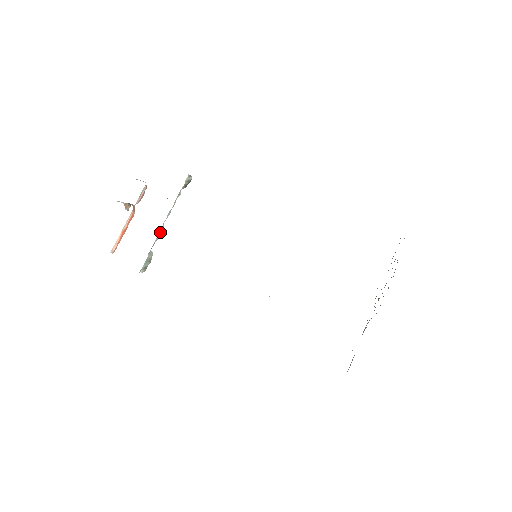
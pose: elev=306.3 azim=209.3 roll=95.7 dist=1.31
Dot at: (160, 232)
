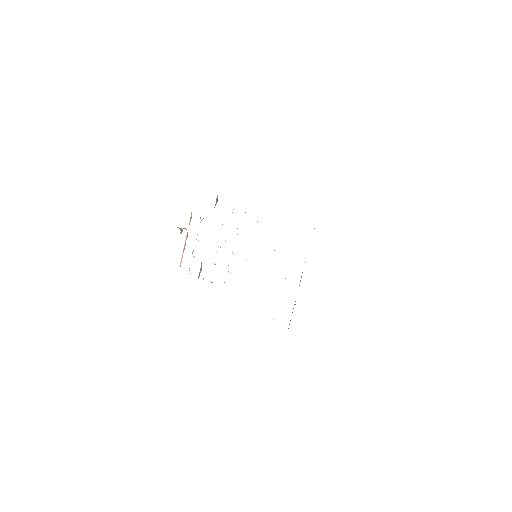
Dot at: occluded
